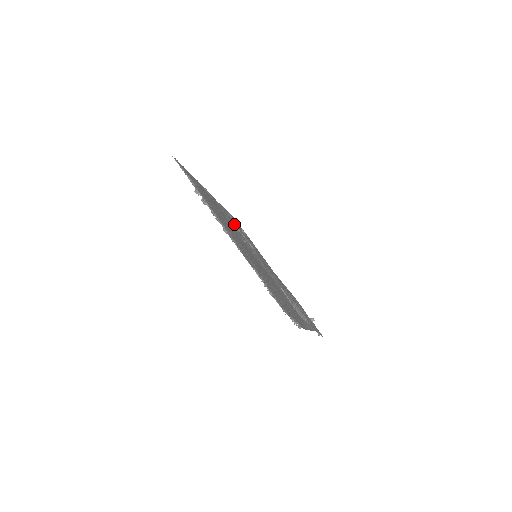
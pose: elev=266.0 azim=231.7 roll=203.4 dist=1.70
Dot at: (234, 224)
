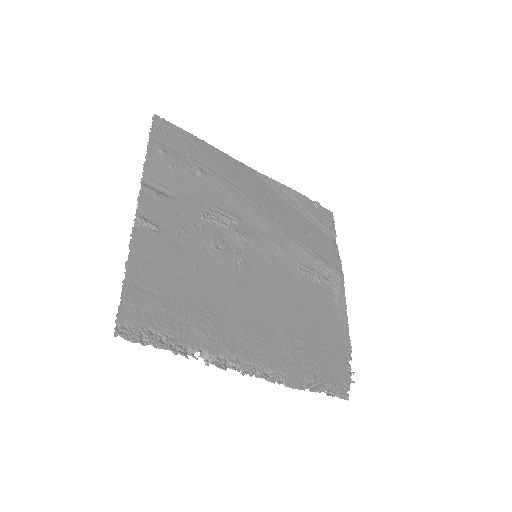
Dot at: (194, 202)
